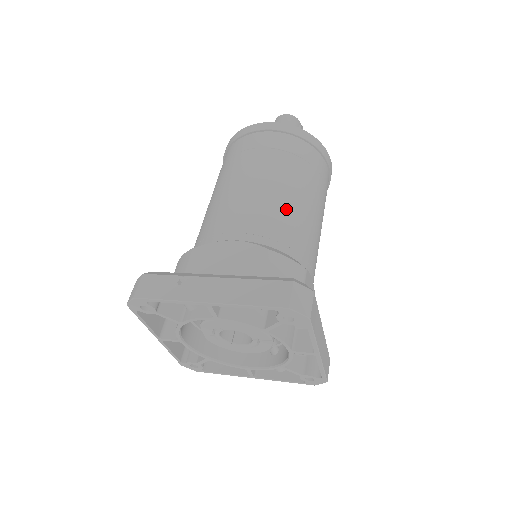
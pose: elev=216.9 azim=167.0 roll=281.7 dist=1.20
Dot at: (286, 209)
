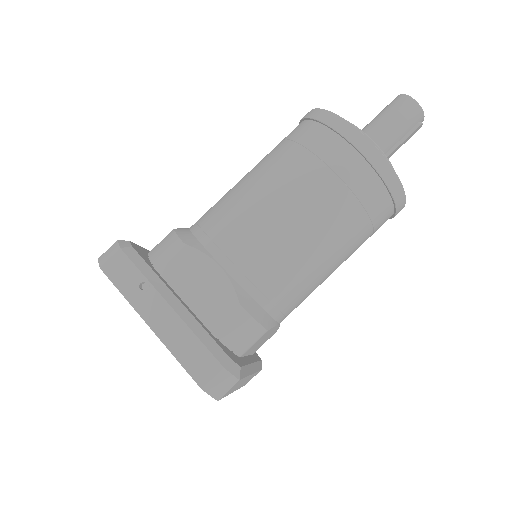
Dot at: (295, 260)
